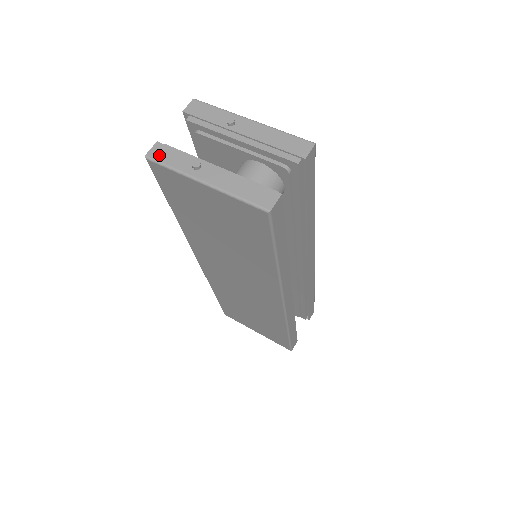
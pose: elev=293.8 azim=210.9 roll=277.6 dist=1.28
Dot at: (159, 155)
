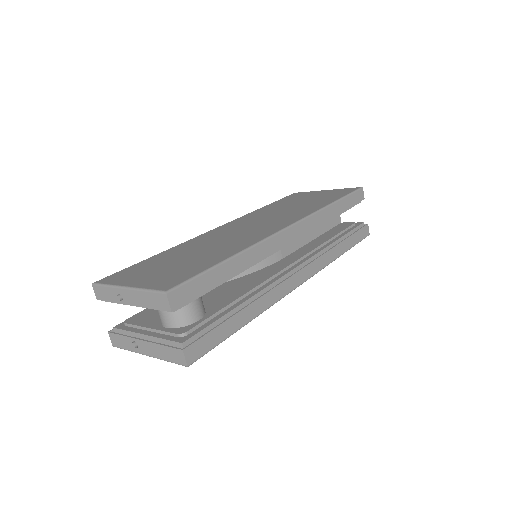
Dot at: (116, 343)
